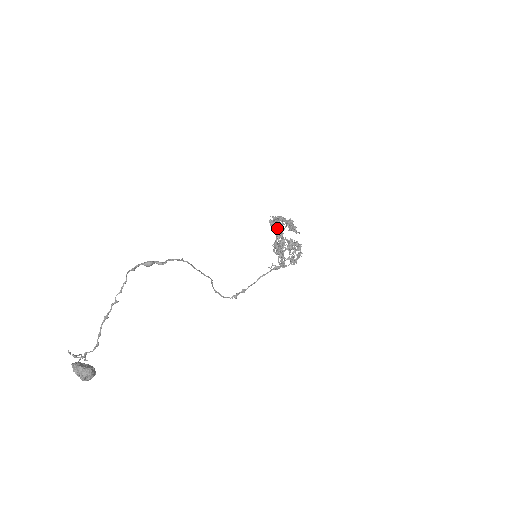
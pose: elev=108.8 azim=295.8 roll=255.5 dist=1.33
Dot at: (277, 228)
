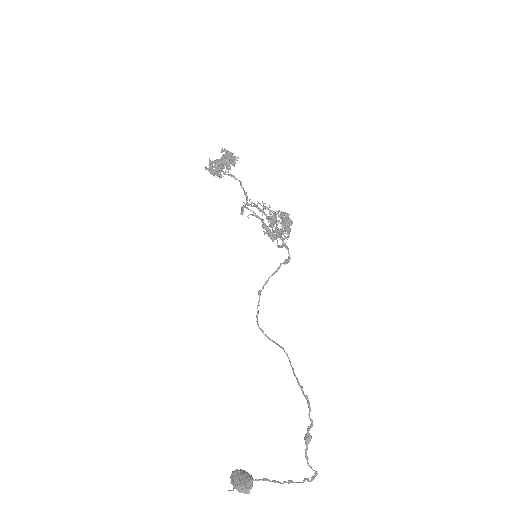
Dot at: (221, 174)
